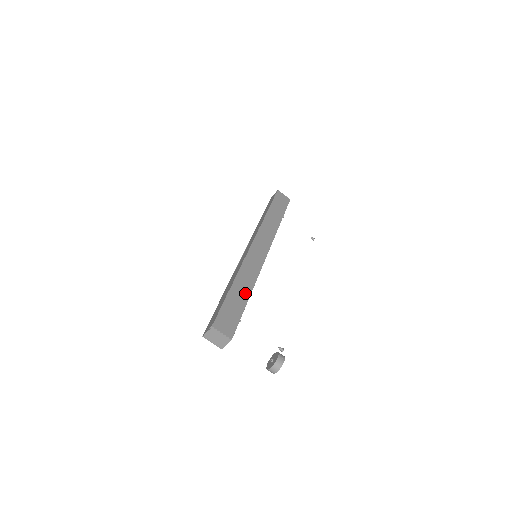
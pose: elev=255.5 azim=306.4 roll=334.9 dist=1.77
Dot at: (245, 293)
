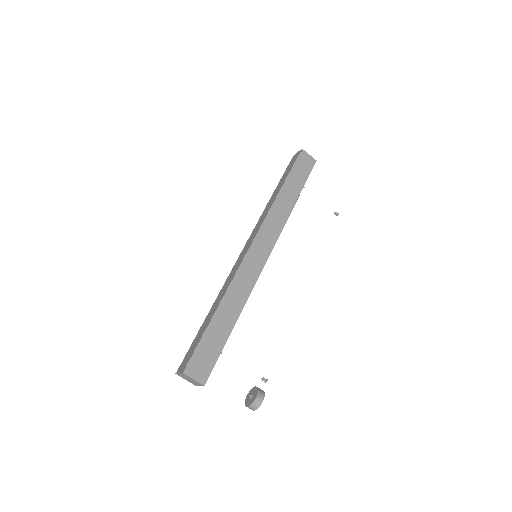
Dot at: (230, 319)
